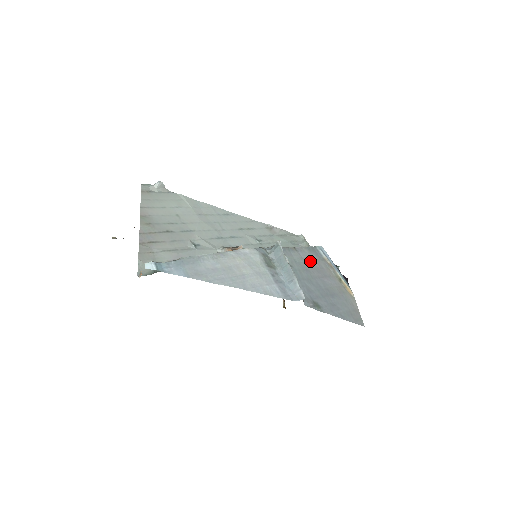
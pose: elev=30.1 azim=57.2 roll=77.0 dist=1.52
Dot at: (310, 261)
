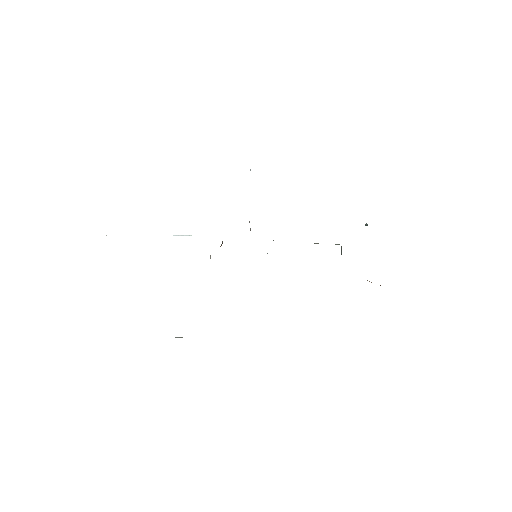
Dot at: occluded
